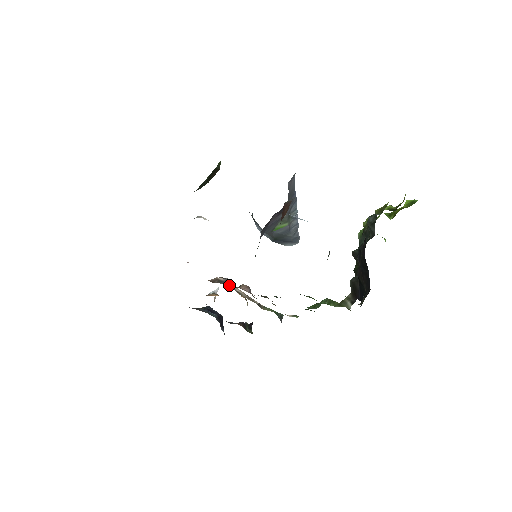
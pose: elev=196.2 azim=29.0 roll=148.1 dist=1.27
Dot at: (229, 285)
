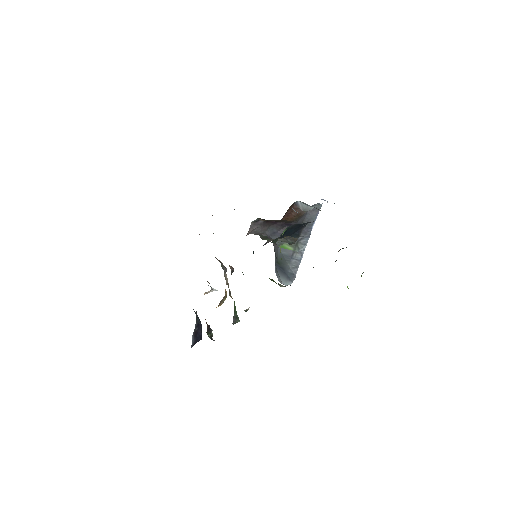
Dot at: (224, 270)
